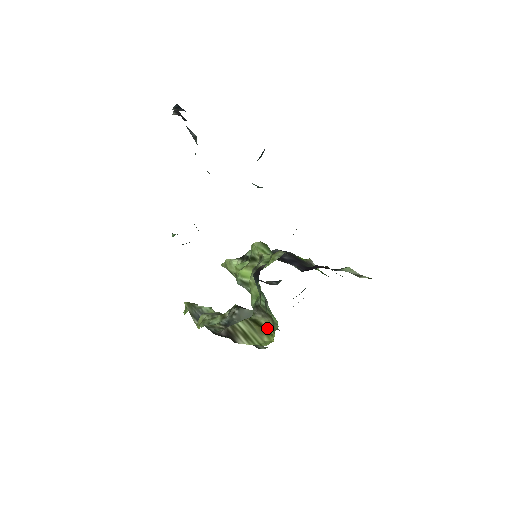
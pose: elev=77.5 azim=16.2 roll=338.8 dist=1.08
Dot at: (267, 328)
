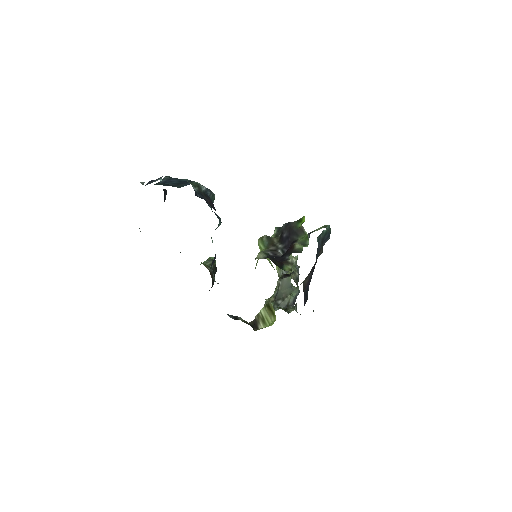
Dot at: (273, 310)
